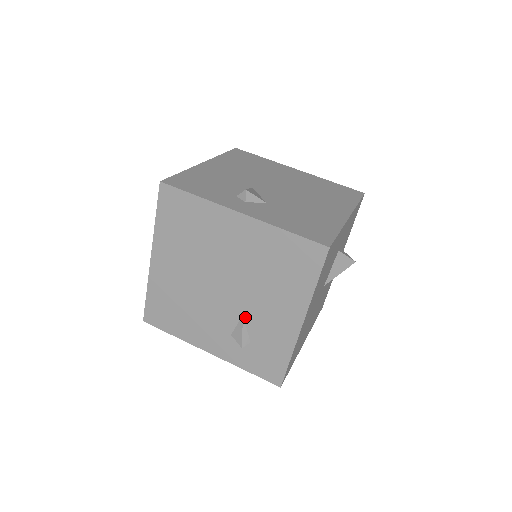
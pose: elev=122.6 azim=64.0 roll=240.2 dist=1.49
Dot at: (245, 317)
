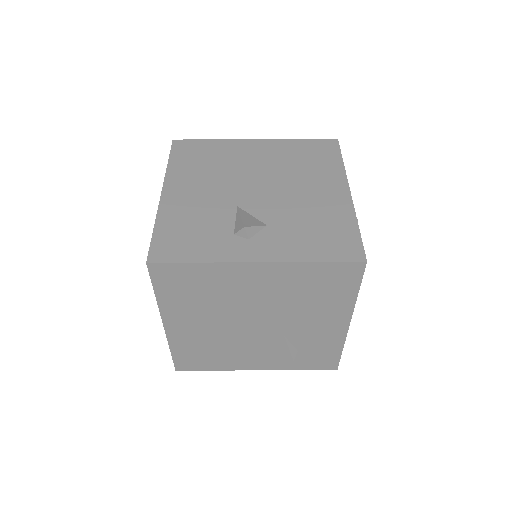
Dot at: (287, 337)
